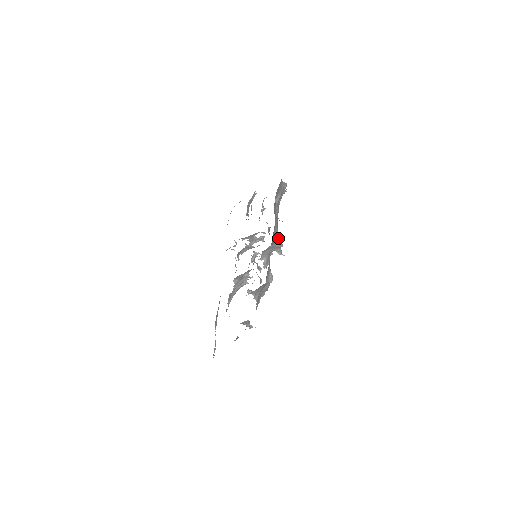
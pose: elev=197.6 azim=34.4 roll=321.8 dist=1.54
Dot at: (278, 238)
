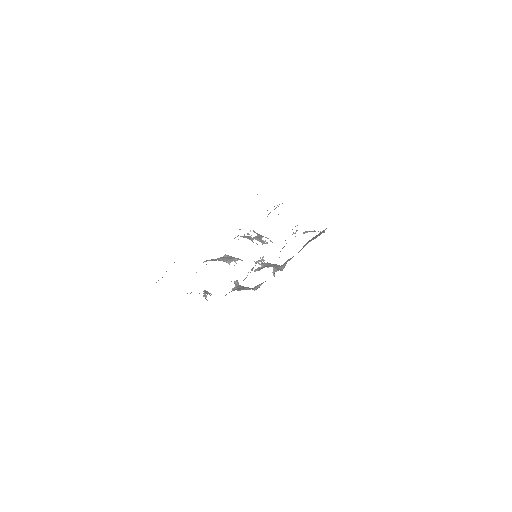
Dot at: occluded
